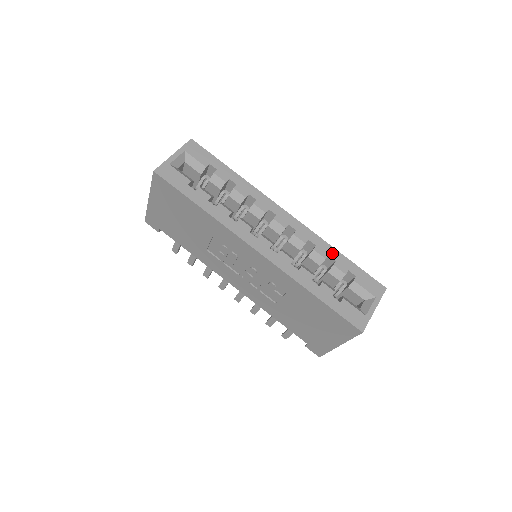
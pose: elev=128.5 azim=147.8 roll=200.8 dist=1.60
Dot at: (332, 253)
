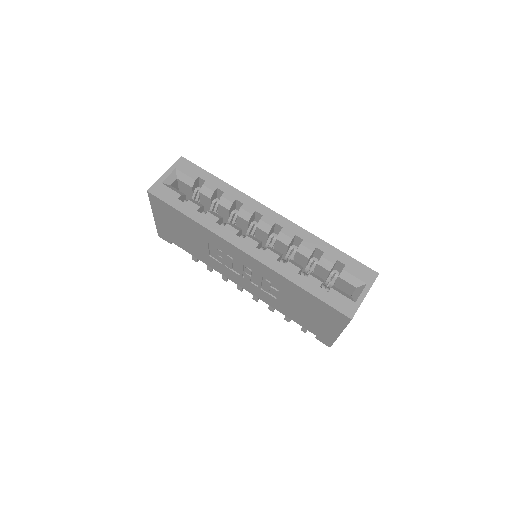
Dot at: (320, 245)
